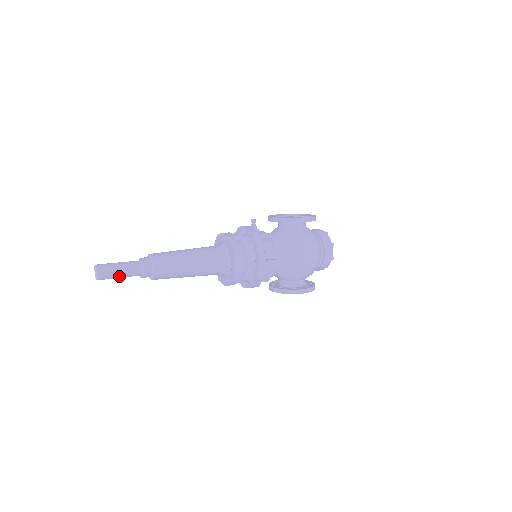
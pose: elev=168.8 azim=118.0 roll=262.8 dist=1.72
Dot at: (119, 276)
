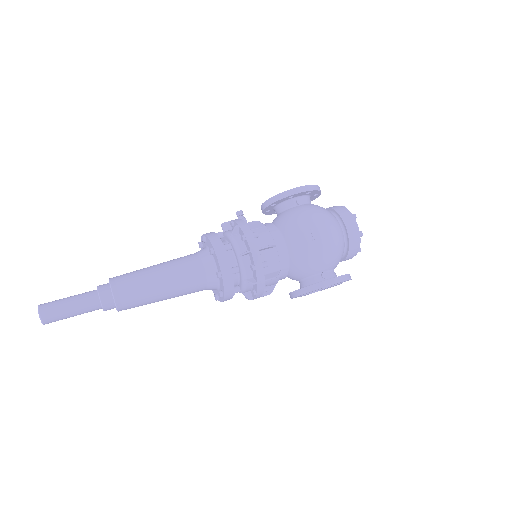
Dot at: (70, 312)
